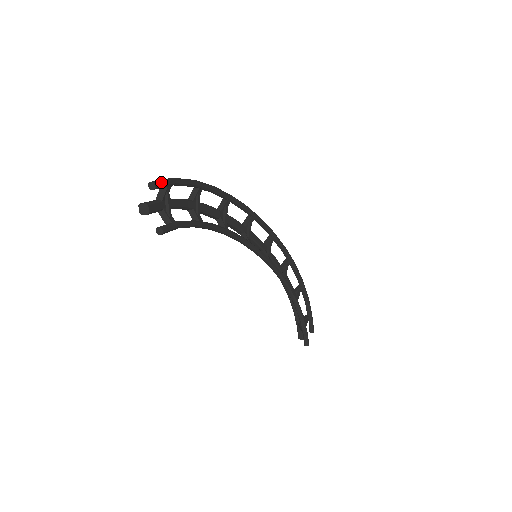
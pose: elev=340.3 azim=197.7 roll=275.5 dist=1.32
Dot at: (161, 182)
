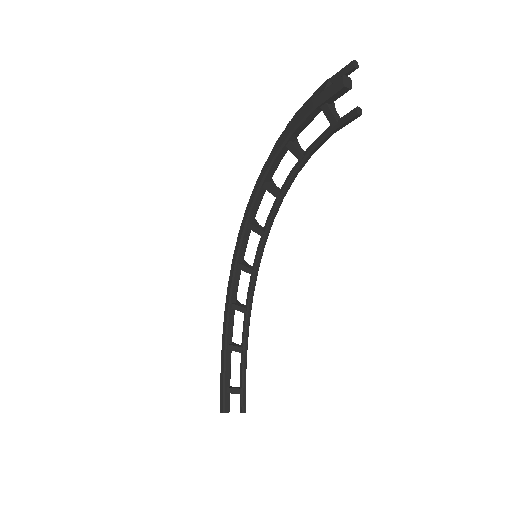
Dot at: (348, 71)
